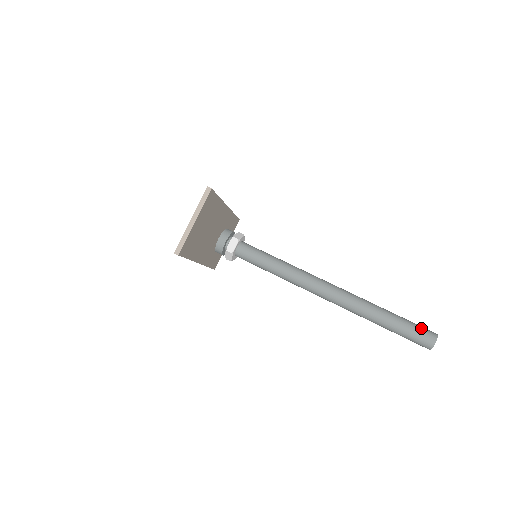
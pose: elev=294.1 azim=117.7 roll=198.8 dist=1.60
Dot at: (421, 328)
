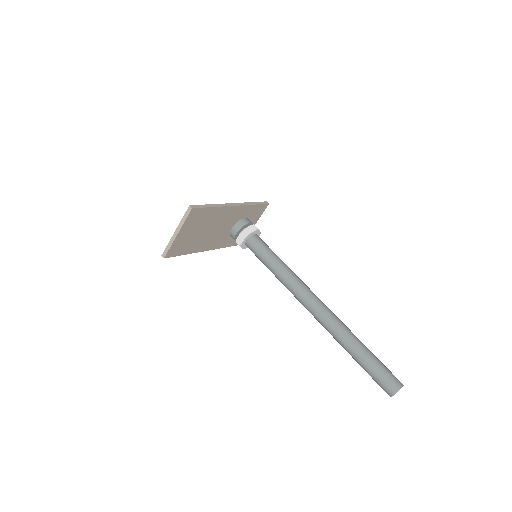
Dot at: (386, 375)
